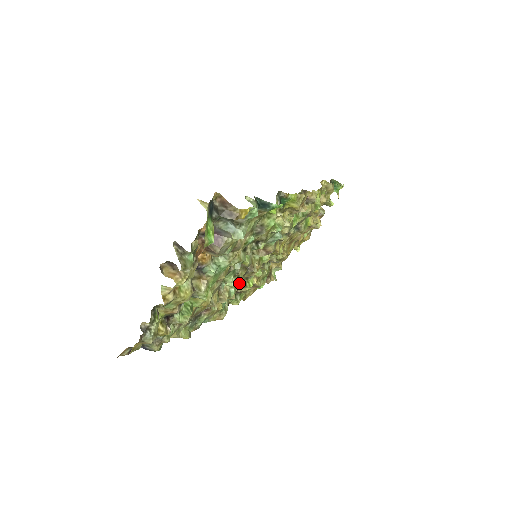
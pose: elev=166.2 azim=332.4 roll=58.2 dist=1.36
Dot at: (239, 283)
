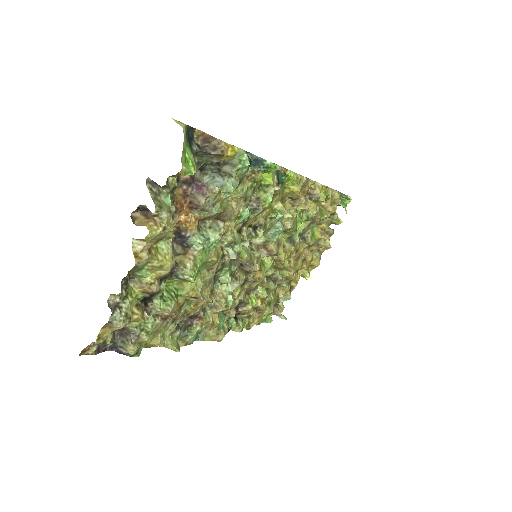
Dot at: (239, 295)
